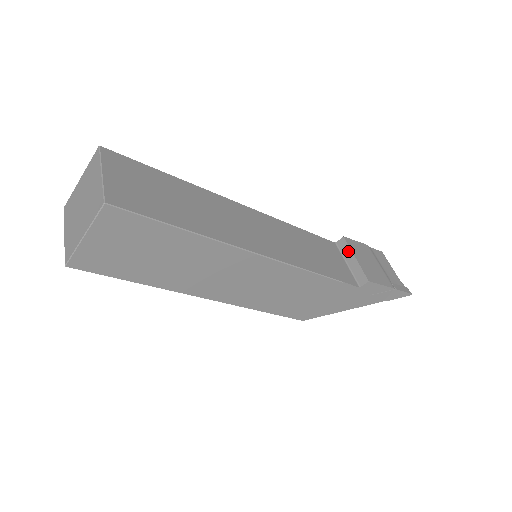
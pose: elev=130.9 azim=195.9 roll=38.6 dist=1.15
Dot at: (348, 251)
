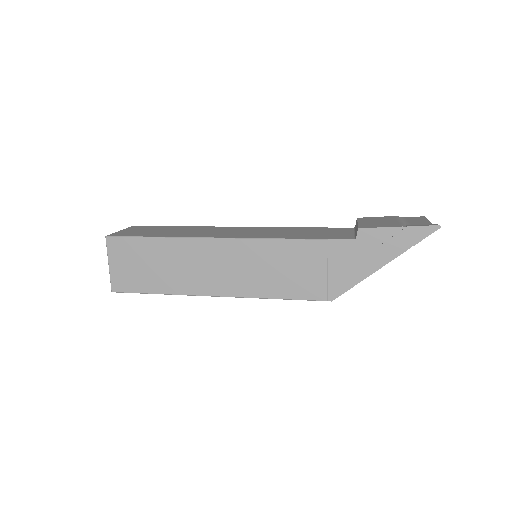
Dot at: (356, 224)
